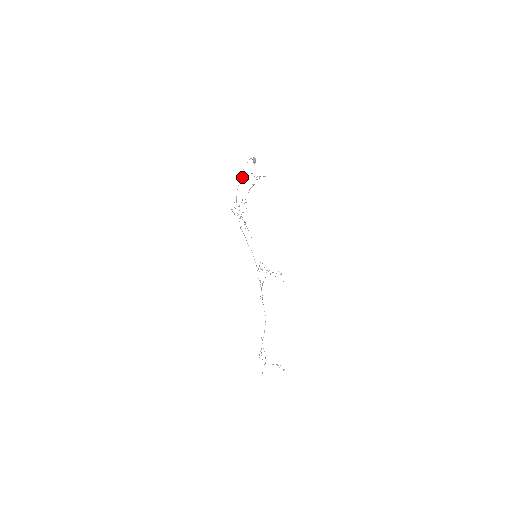
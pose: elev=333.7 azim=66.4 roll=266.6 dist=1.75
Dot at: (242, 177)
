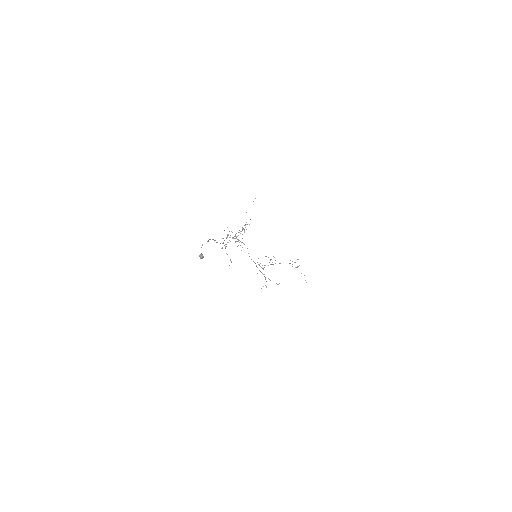
Dot at: (208, 241)
